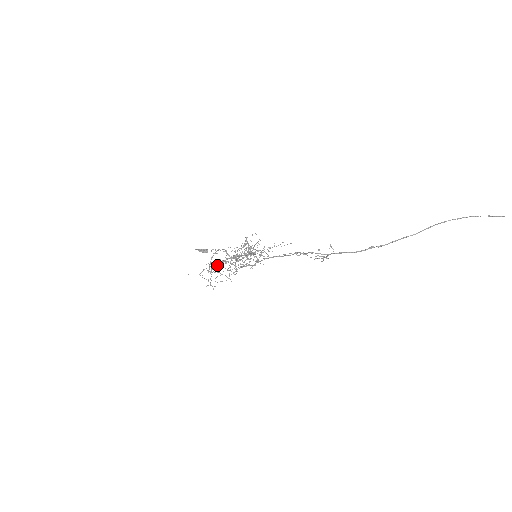
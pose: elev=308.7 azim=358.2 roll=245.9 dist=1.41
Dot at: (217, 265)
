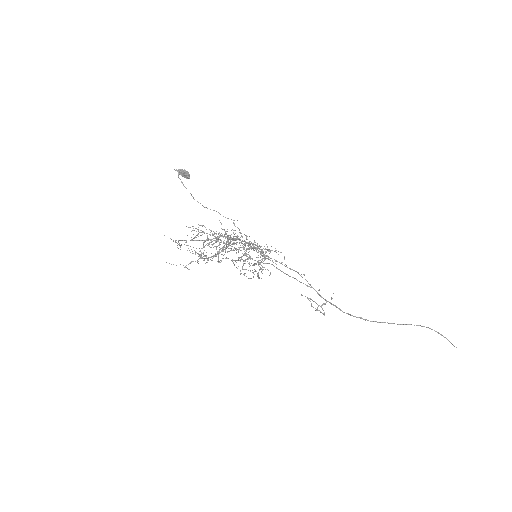
Dot at: (205, 241)
